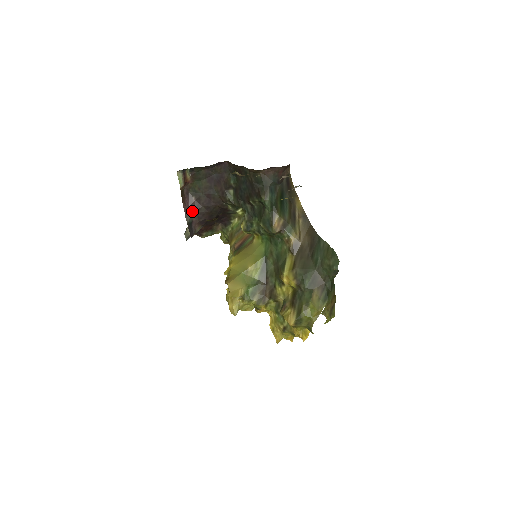
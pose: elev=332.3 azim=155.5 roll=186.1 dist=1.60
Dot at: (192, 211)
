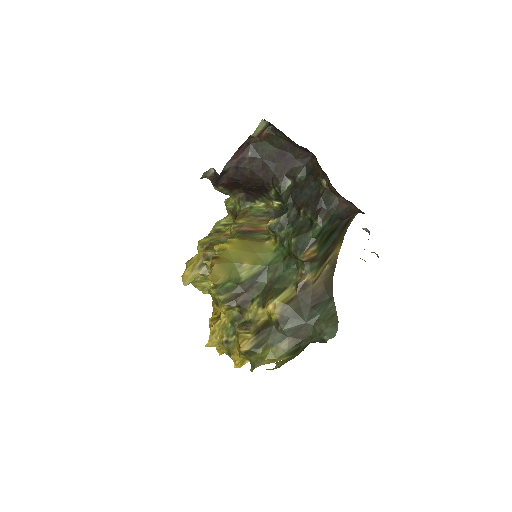
Dot at: (237, 163)
